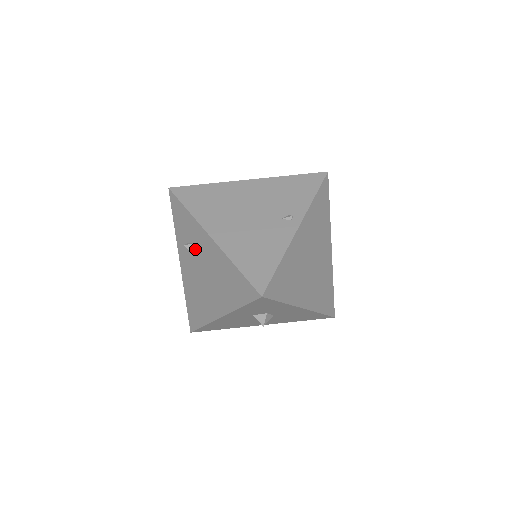
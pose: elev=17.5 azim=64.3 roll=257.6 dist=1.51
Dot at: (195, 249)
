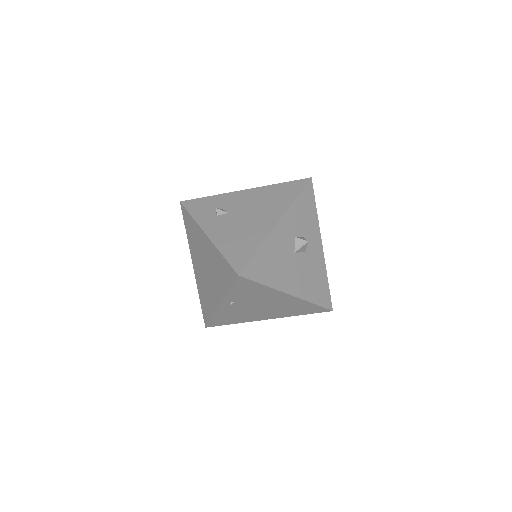
Dot at: (227, 208)
